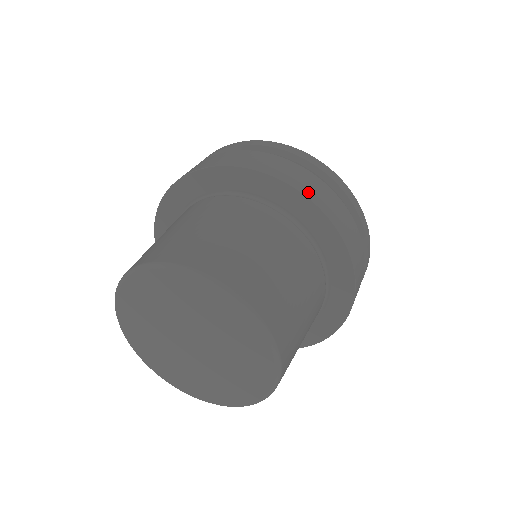
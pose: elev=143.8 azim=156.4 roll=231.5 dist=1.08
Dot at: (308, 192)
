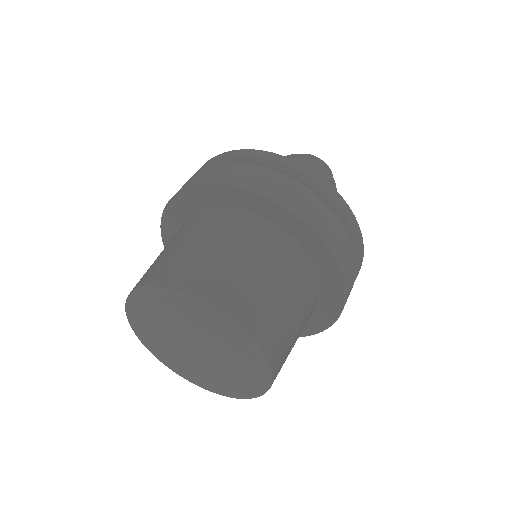
Dot at: (296, 208)
